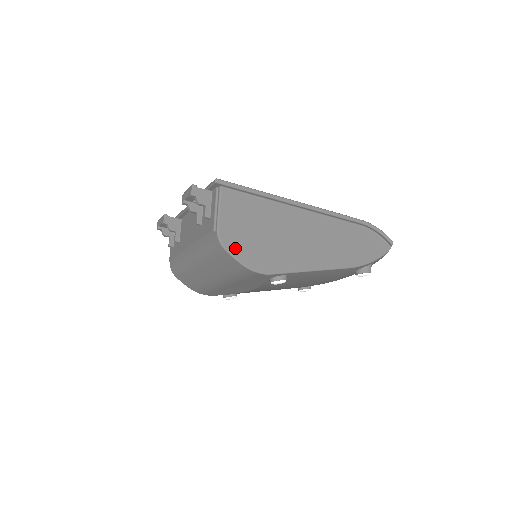
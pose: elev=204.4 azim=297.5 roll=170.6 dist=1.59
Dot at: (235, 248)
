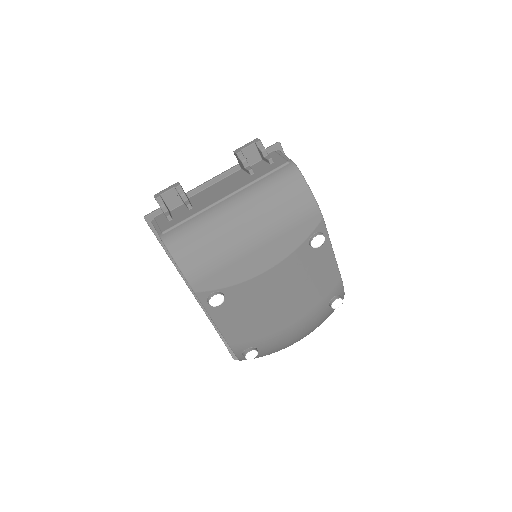
Dot at: occluded
